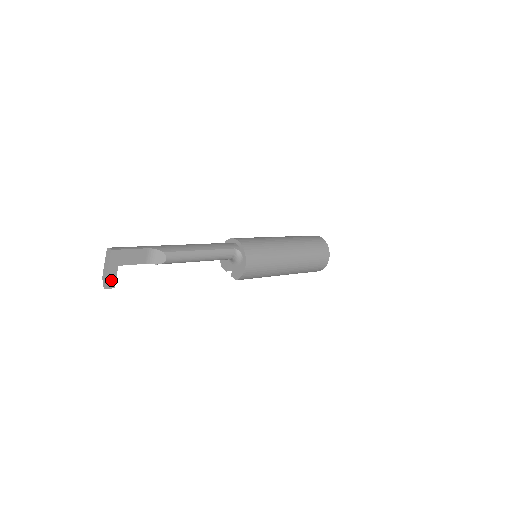
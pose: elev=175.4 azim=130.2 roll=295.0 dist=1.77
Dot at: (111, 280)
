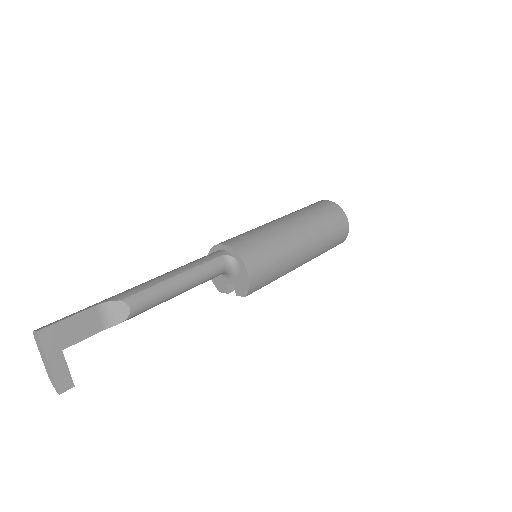
Dot at: (62, 377)
